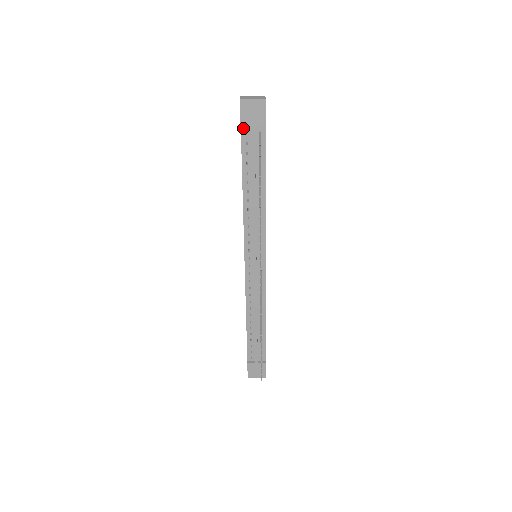
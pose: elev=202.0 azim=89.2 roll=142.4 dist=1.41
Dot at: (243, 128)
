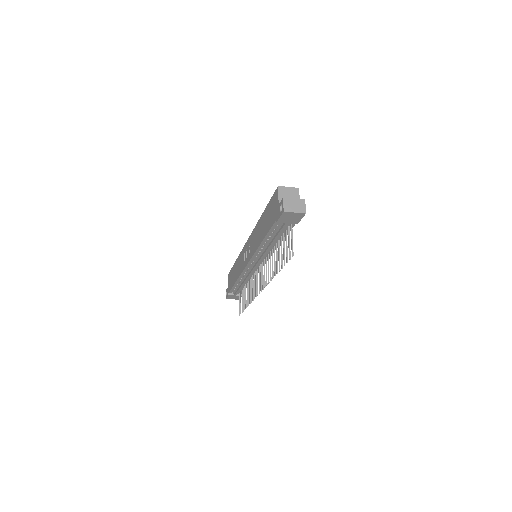
Dot at: (278, 220)
